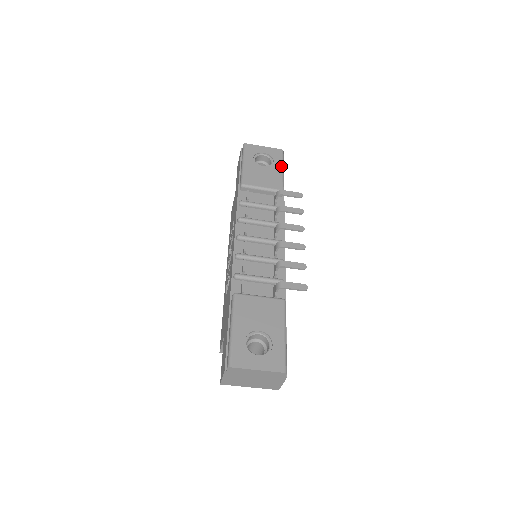
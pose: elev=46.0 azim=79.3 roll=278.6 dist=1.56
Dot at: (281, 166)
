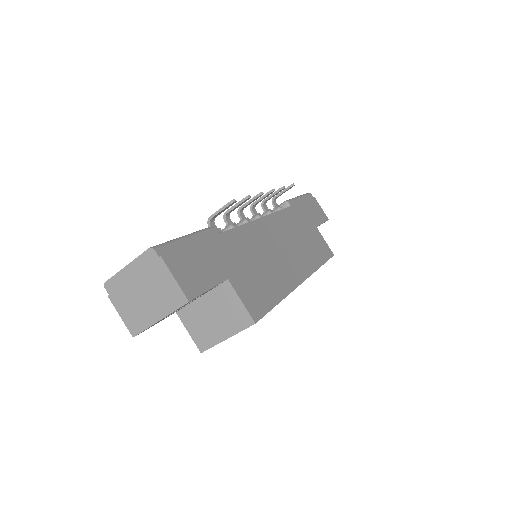
Dot at: occluded
